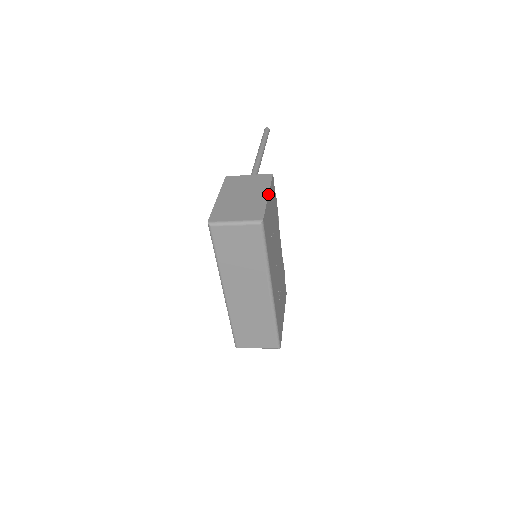
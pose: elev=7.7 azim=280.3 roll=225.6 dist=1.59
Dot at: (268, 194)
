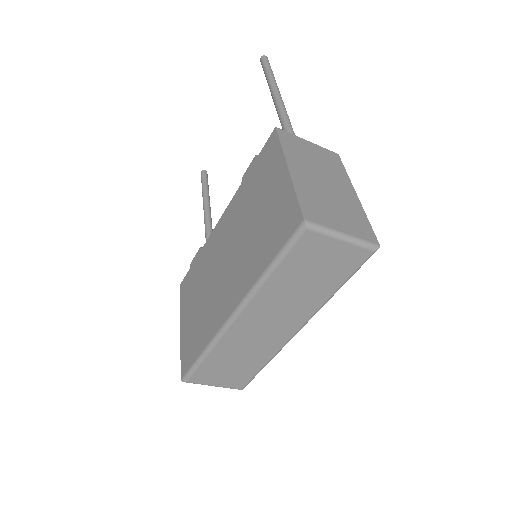
Dot at: (356, 193)
